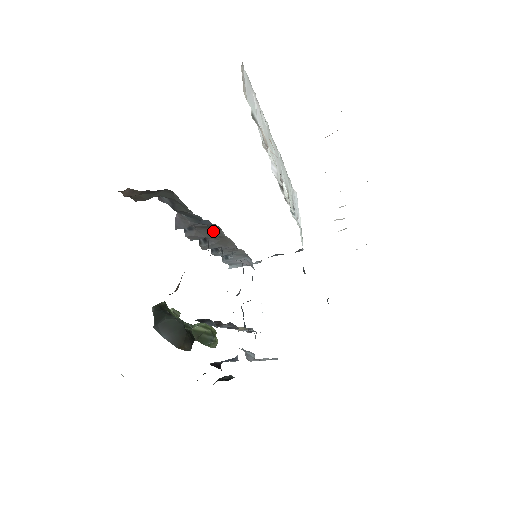
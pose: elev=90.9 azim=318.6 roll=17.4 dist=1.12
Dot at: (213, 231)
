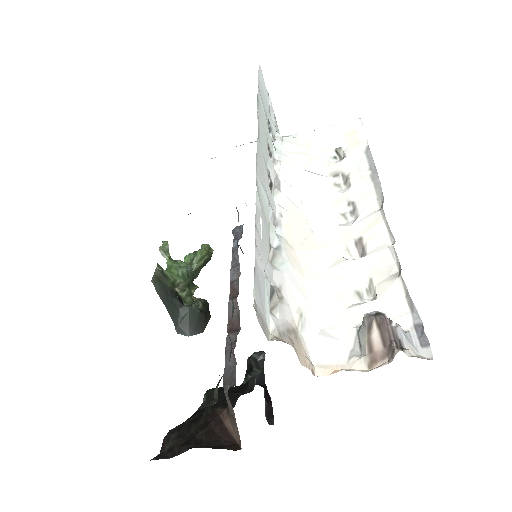
Dot at: occluded
